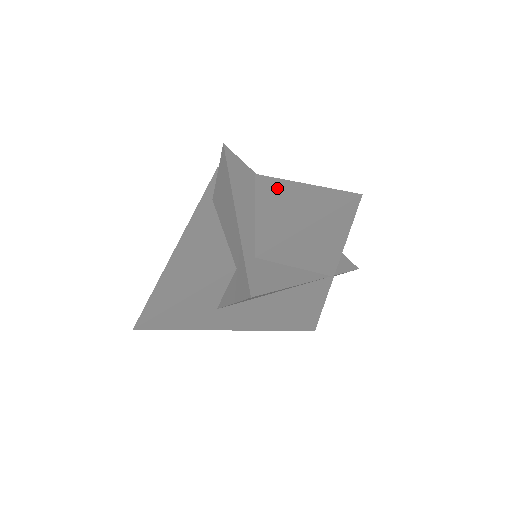
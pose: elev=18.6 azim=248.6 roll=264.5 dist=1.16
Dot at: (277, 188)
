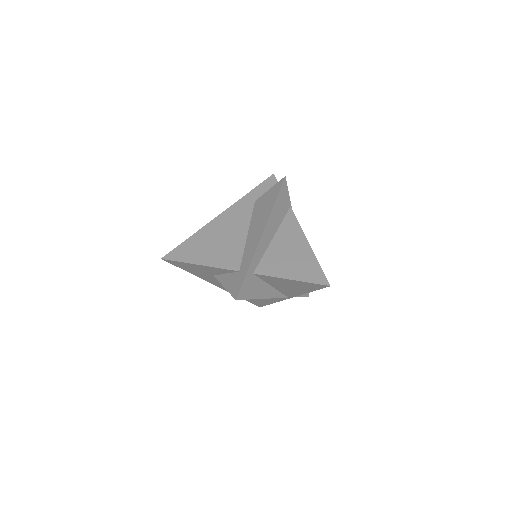
Dot at: (295, 233)
